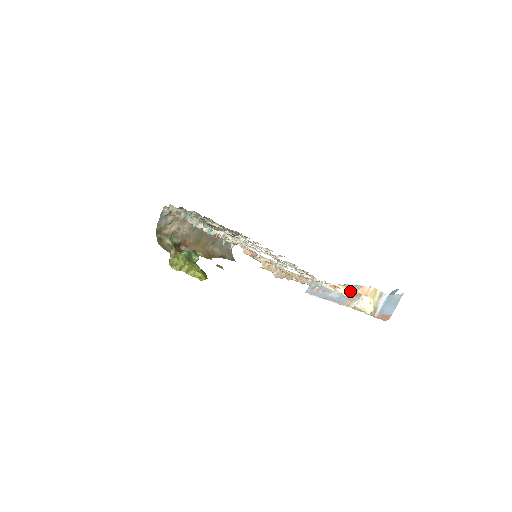
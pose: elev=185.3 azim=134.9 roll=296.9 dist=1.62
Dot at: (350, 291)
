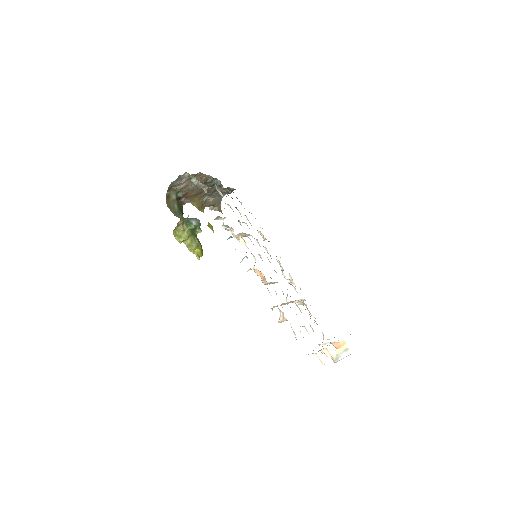
Dot at: occluded
